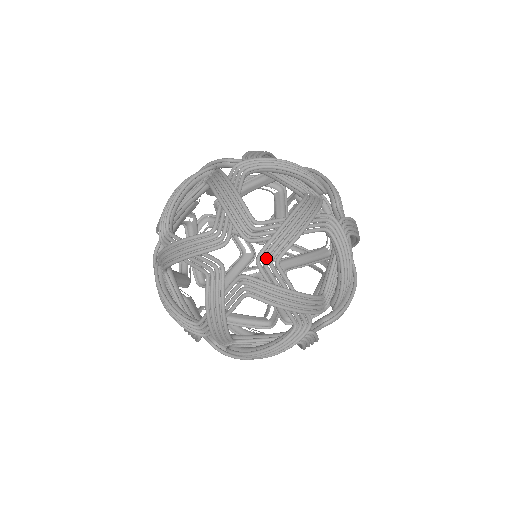
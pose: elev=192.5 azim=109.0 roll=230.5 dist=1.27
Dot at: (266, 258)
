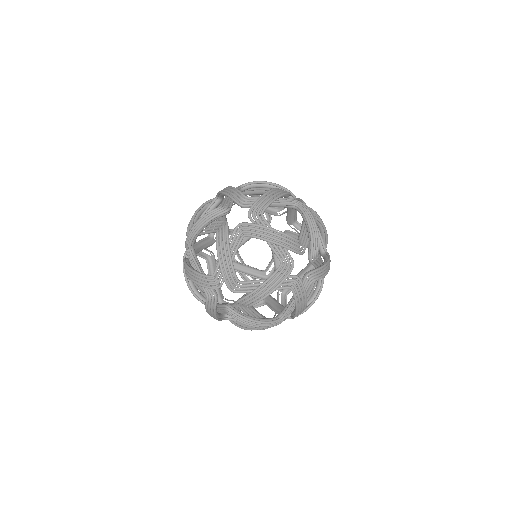
Dot at: (242, 304)
